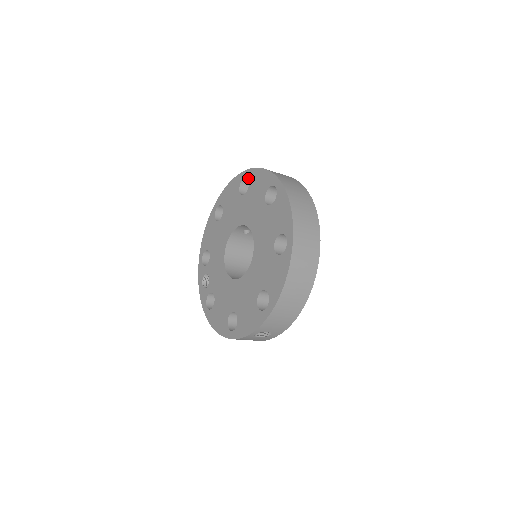
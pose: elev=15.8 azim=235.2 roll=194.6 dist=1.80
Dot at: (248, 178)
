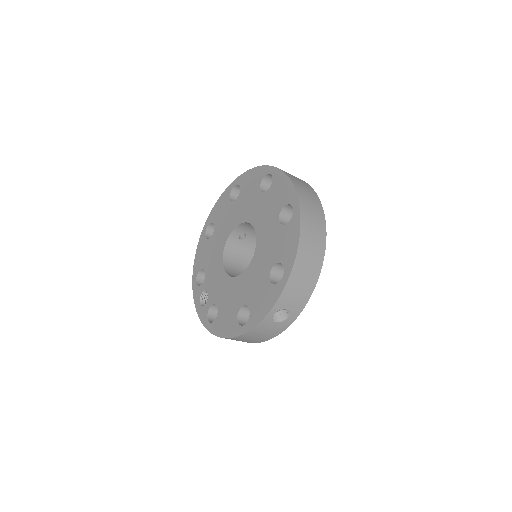
Dot at: (238, 184)
